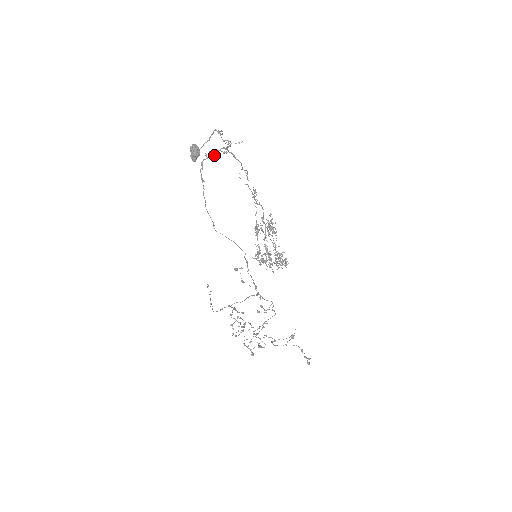
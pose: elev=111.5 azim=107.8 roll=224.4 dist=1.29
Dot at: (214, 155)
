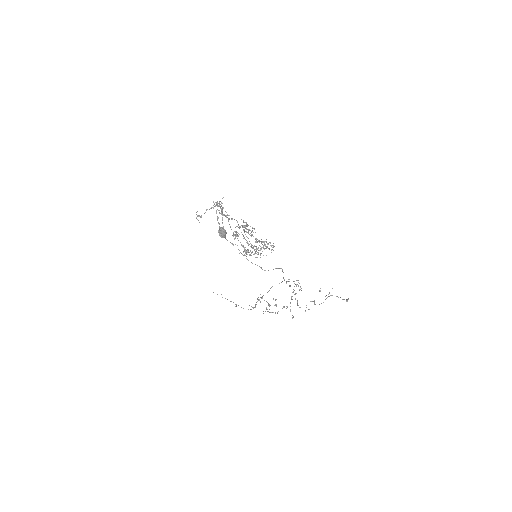
Dot at: occluded
